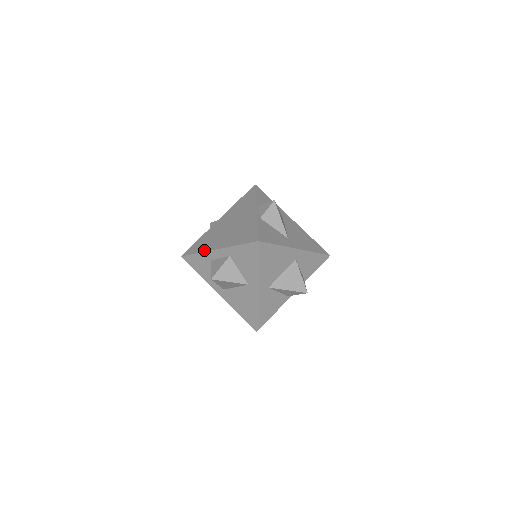
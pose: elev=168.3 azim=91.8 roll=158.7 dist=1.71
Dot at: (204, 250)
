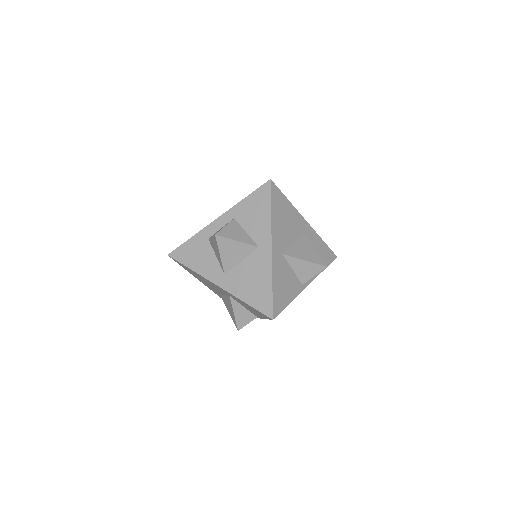
Dot at: (200, 230)
